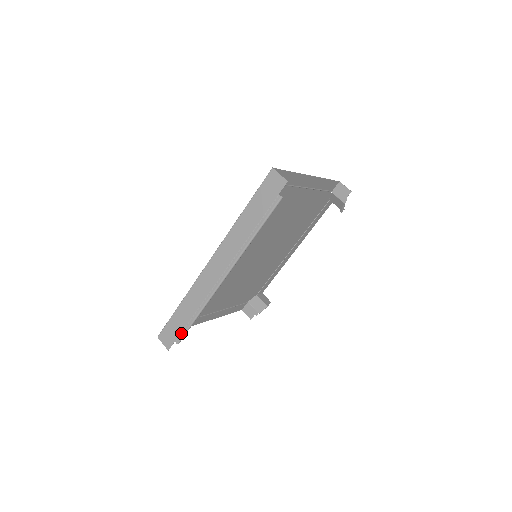
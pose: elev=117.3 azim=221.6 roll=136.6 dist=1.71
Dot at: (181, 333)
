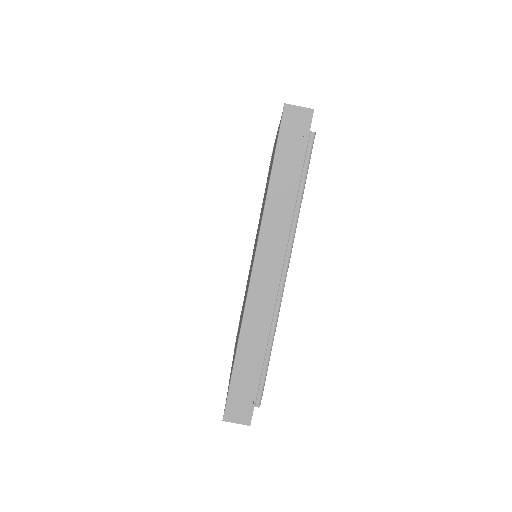
Dot at: (258, 389)
